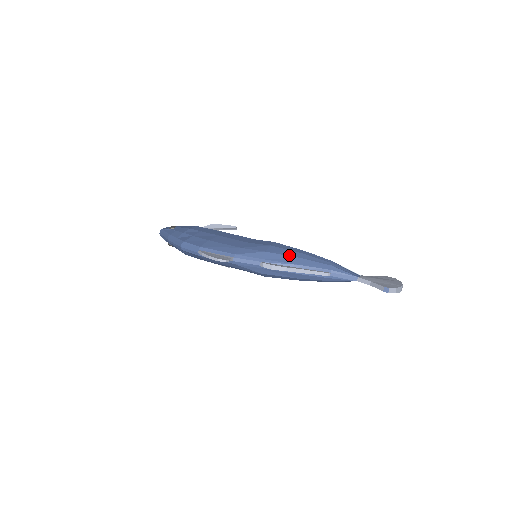
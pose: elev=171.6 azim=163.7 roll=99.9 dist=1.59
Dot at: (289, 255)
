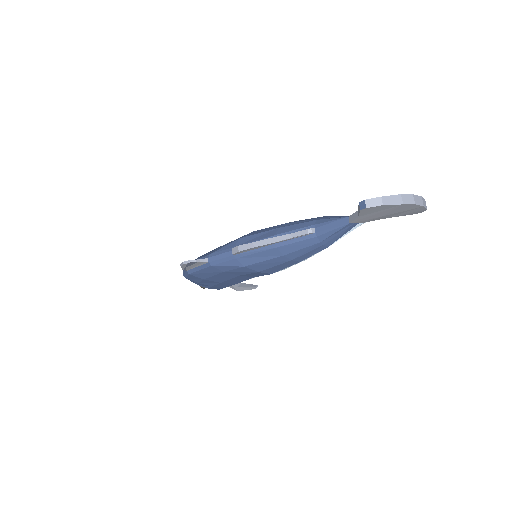
Dot at: (265, 231)
